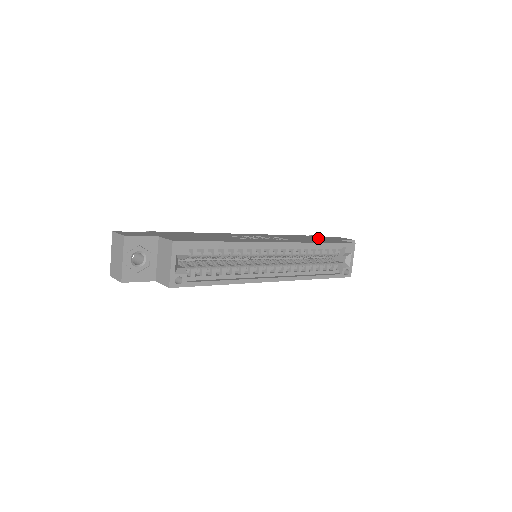
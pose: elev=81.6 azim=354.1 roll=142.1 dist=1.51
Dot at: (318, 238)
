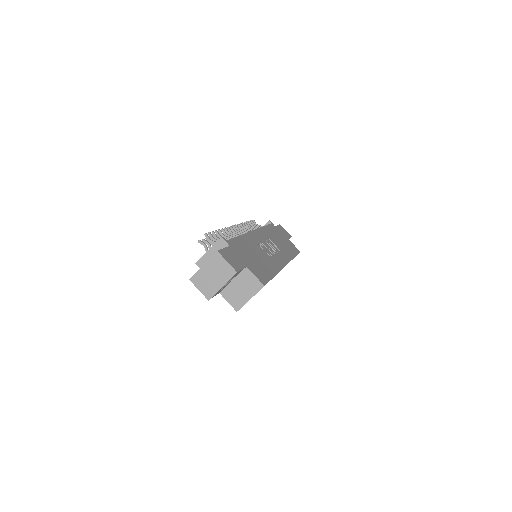
Dot at: (281, 237)
